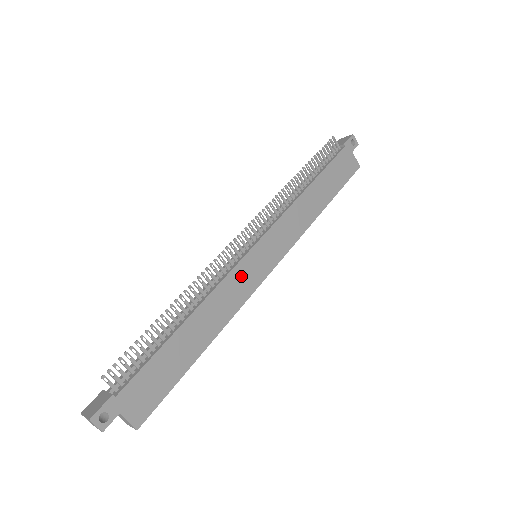
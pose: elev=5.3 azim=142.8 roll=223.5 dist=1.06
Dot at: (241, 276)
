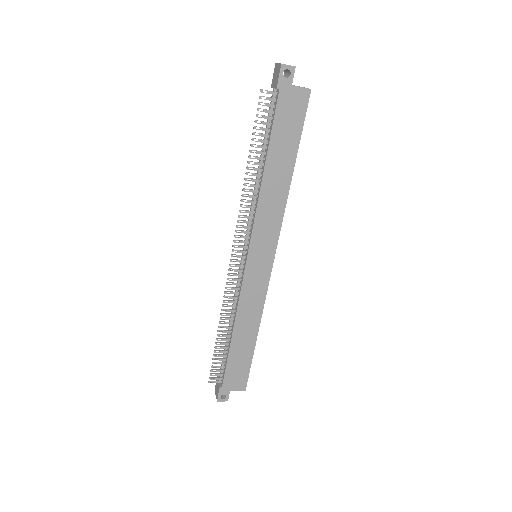
Dot at: (251, 285)
